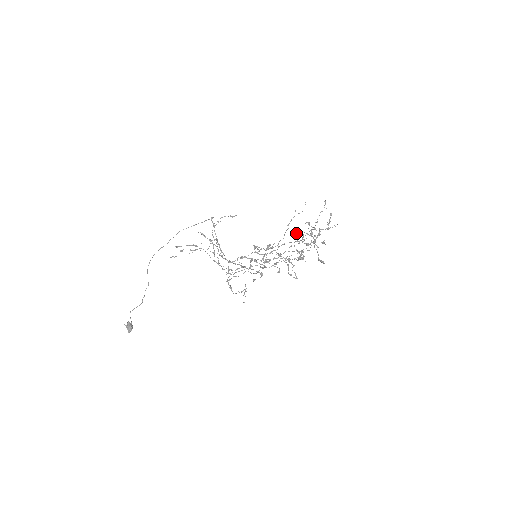
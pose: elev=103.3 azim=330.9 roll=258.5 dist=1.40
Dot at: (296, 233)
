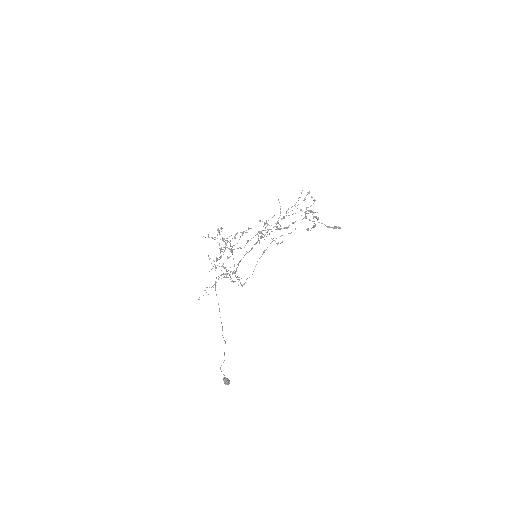
Dot at: (307, 229)
